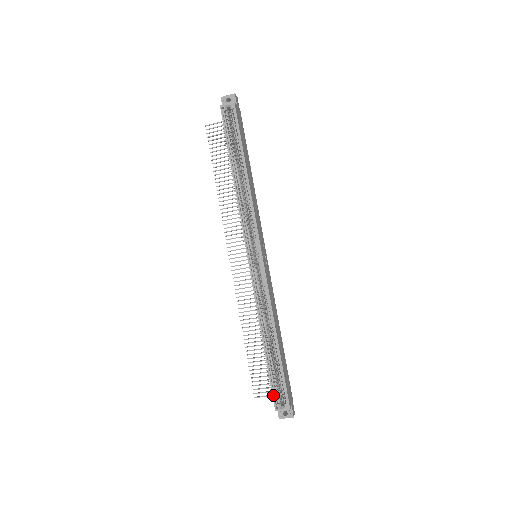
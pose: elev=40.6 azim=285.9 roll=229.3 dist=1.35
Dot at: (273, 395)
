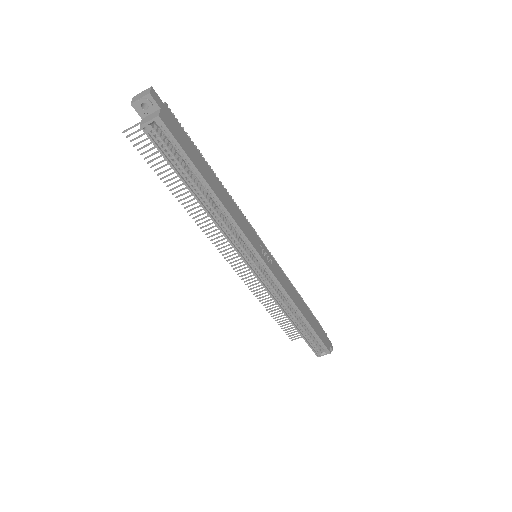
Dot at: (313, 350)
